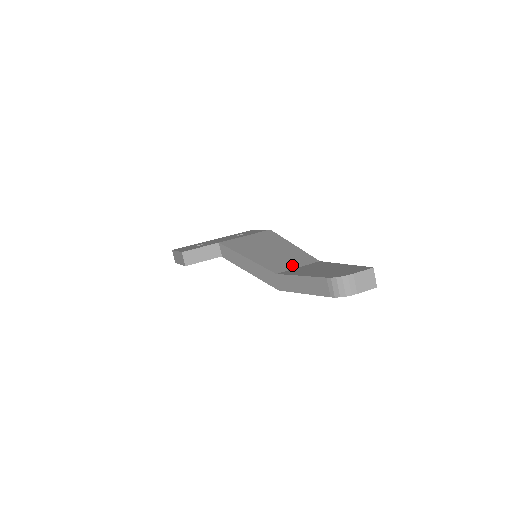
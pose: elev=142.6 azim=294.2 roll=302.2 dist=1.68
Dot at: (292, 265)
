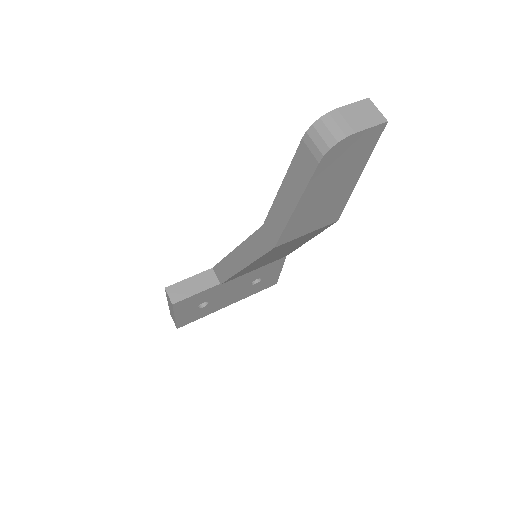
Dot at: occluded
